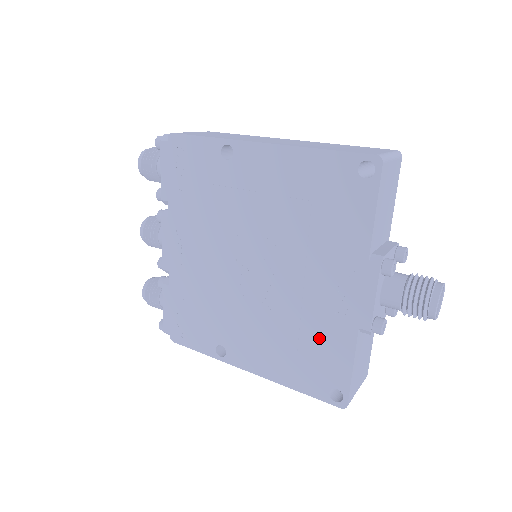
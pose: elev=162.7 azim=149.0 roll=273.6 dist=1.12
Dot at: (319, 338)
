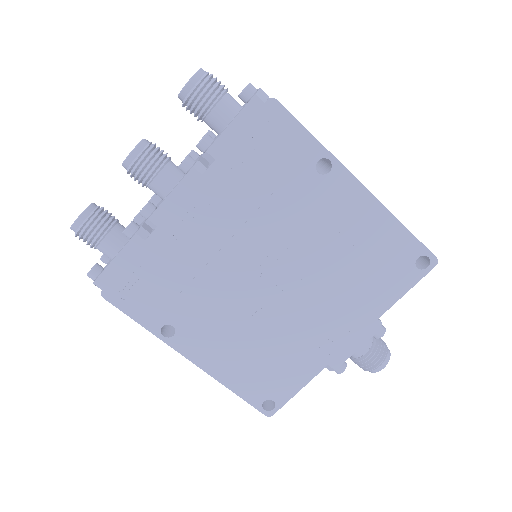
Dot at: (288, 359)
